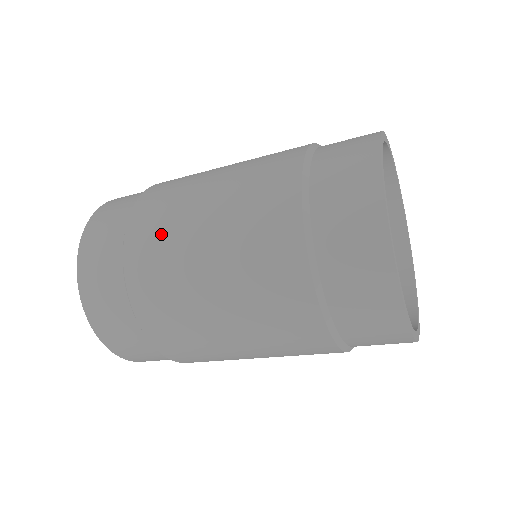
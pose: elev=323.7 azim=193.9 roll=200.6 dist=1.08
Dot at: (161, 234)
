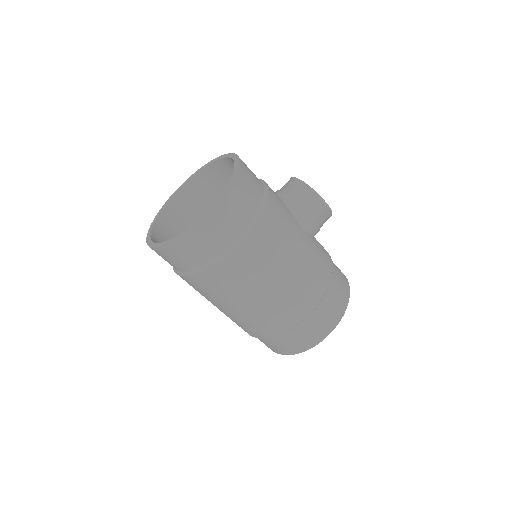
Dot at: (226, 287)
